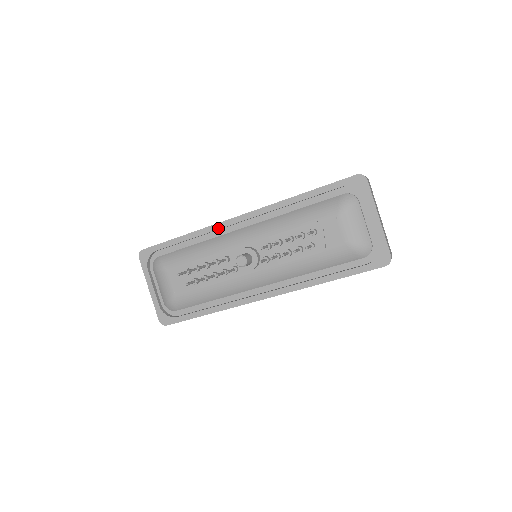
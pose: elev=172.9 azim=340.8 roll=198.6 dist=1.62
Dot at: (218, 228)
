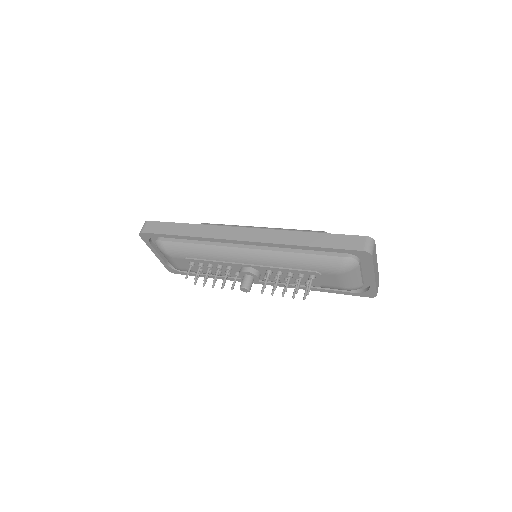
Dot at: occluded
